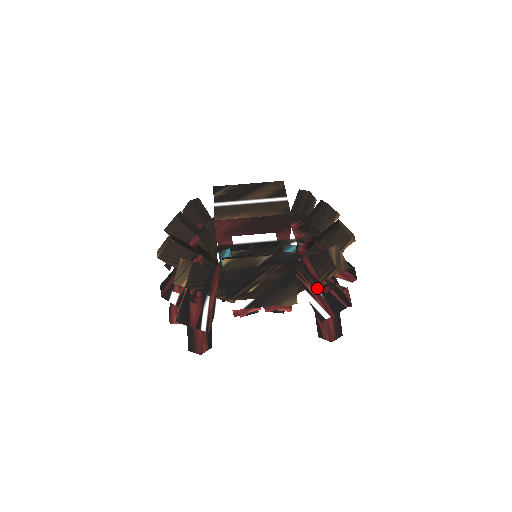
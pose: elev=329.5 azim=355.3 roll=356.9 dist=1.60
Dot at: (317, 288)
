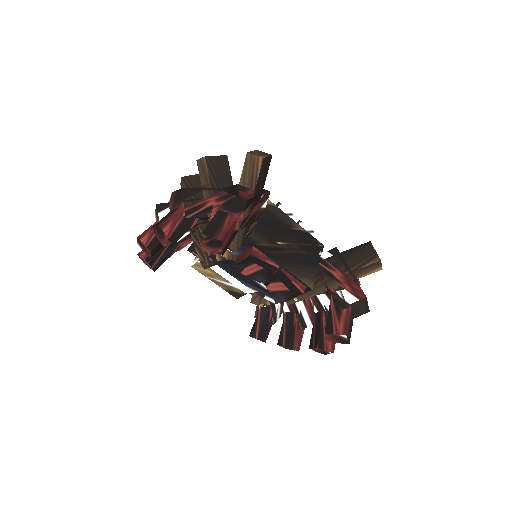
Dot at: (348, 272)
